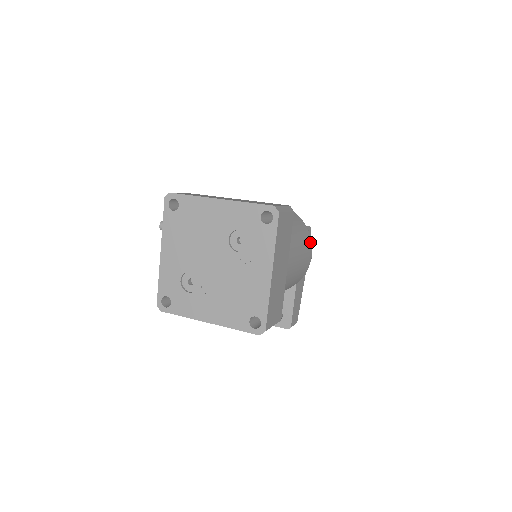
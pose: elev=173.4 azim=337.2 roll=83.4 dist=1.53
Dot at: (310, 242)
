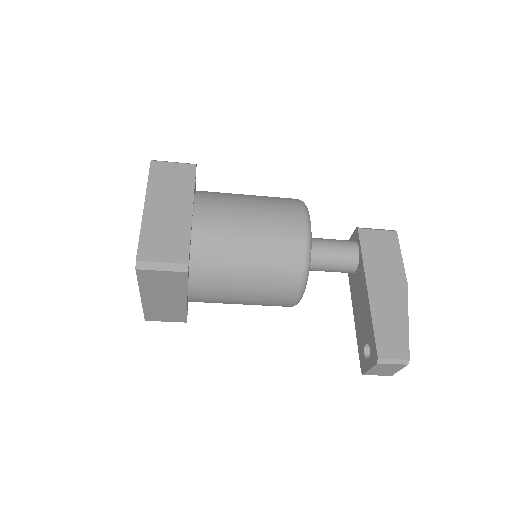
Dot at: (297, 209)
